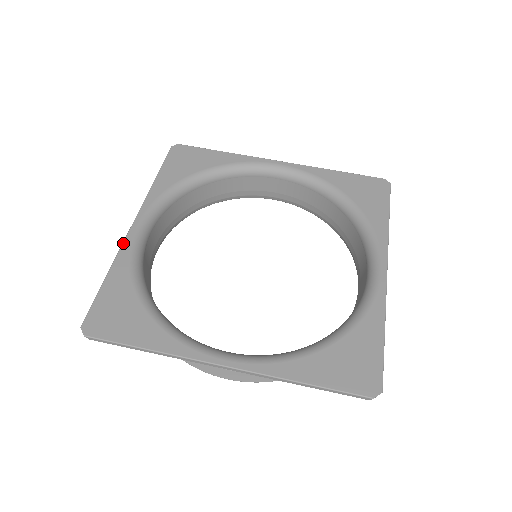
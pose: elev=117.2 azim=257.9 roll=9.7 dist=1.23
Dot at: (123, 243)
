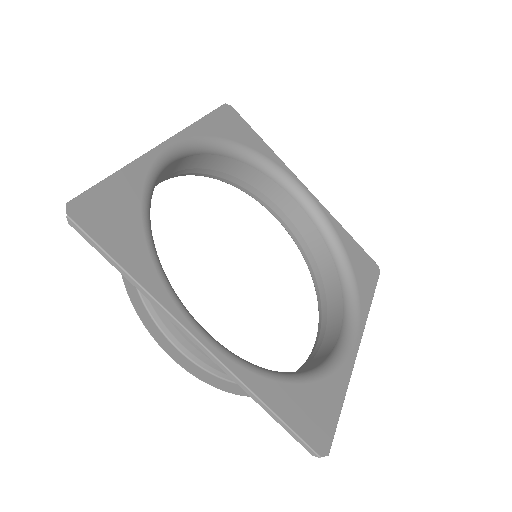
Dot at: (148, 152)
